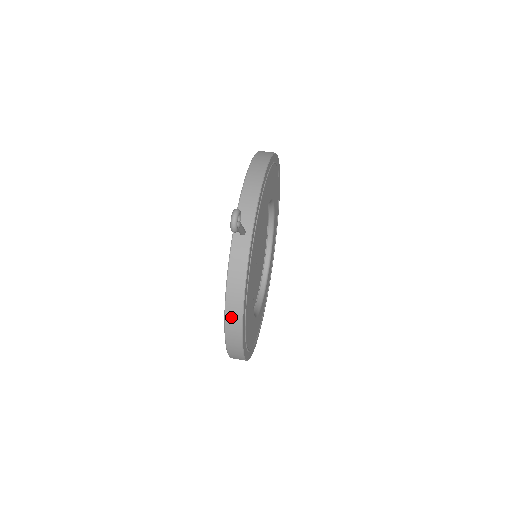
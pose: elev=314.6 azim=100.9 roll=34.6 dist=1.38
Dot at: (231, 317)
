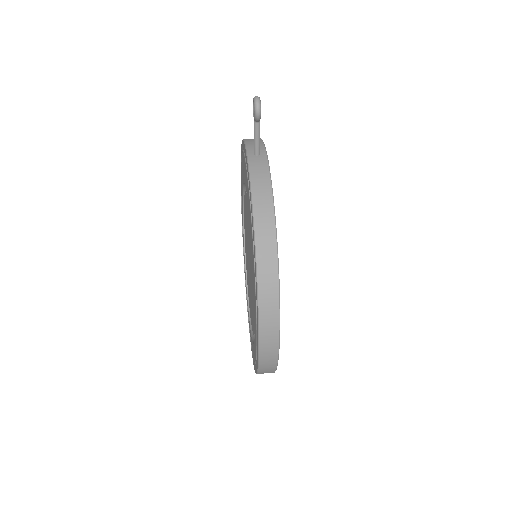
Dot at: (262, 234)
